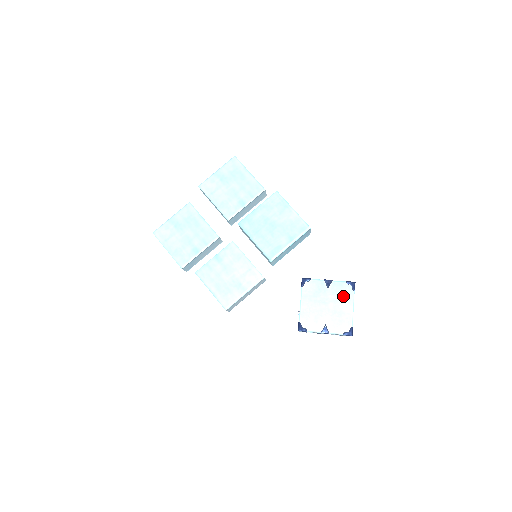
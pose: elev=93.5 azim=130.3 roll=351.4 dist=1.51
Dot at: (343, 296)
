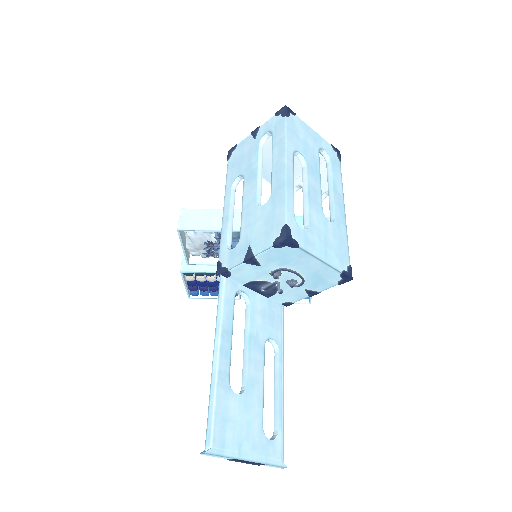
Dot at: occluded
